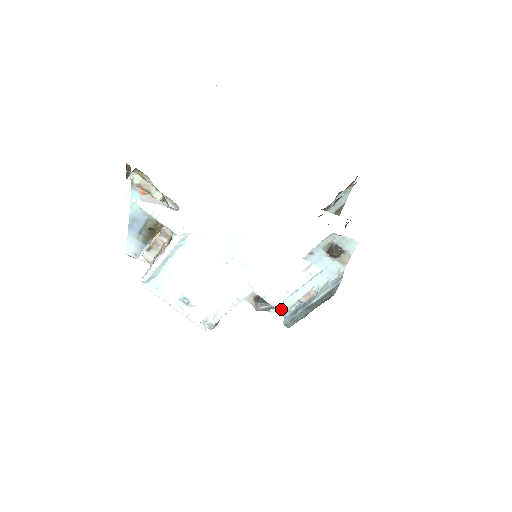
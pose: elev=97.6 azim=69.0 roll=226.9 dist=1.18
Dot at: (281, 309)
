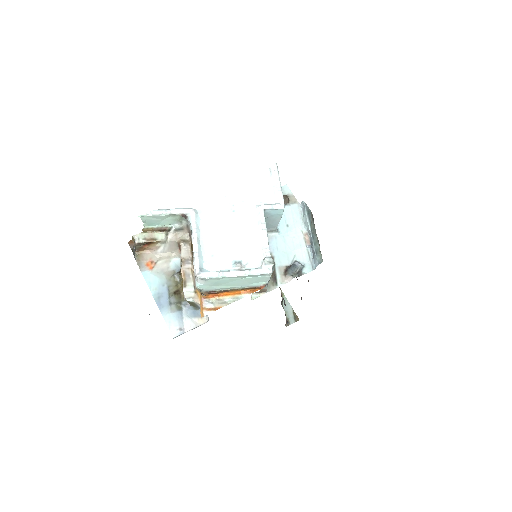
Dot at: (307, 266)
